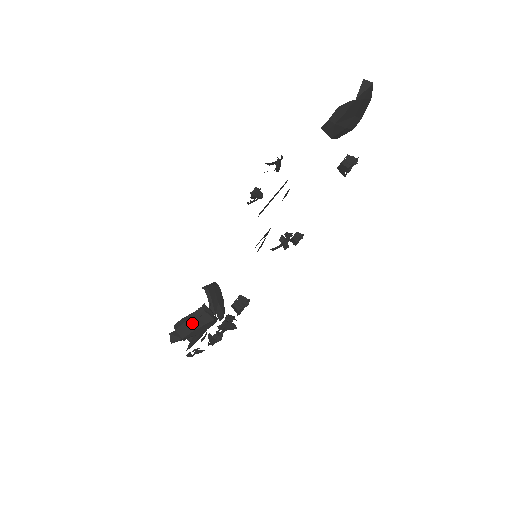
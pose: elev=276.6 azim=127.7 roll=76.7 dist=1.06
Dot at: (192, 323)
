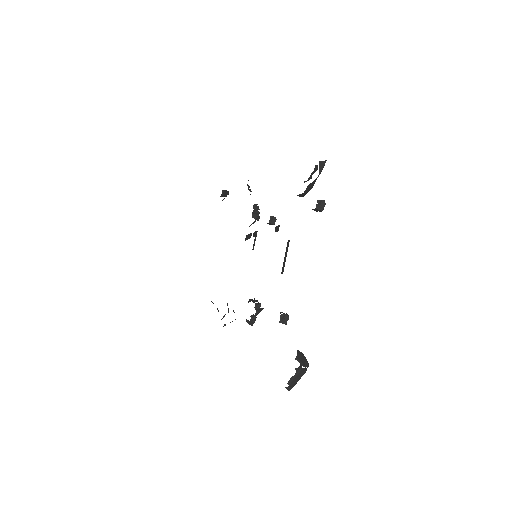
Dot at: (297, 378)
